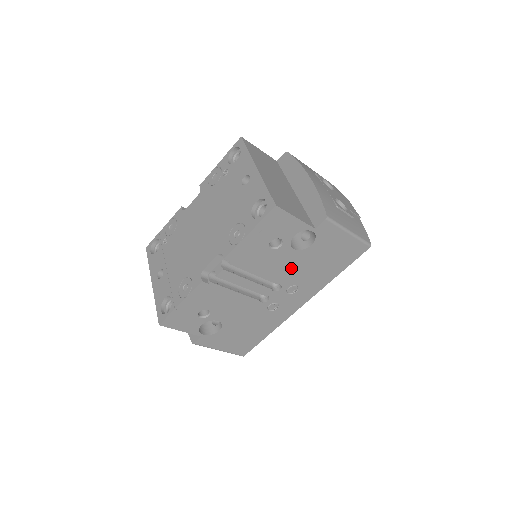
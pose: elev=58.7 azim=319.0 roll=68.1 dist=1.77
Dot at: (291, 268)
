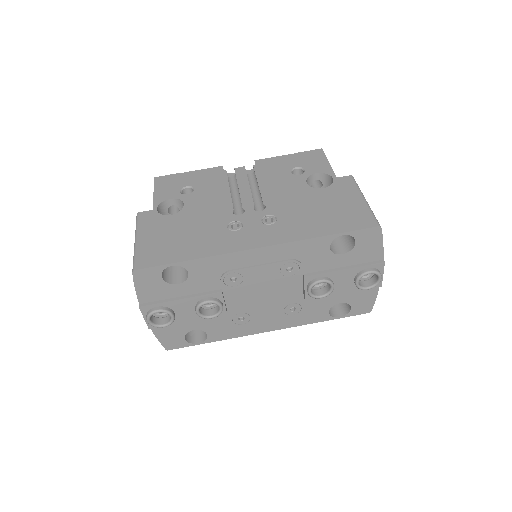
Dot at: (289, 198)
